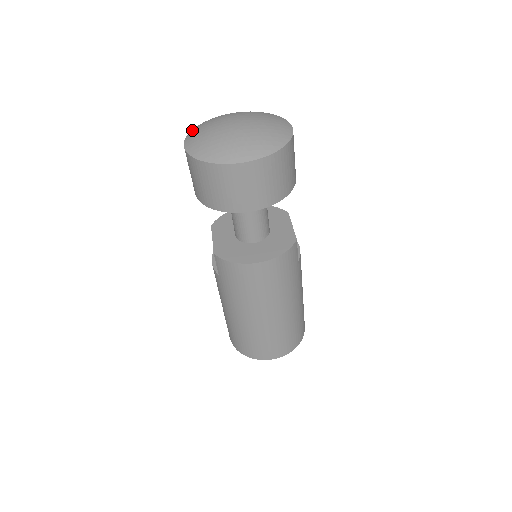
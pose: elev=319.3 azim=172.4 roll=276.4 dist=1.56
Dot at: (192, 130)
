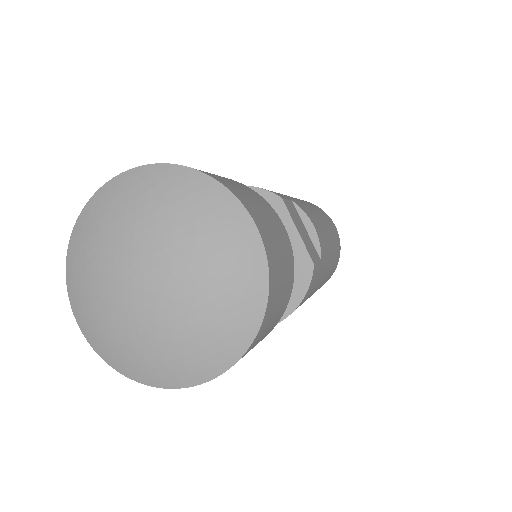
Dot at: (67, 271)
